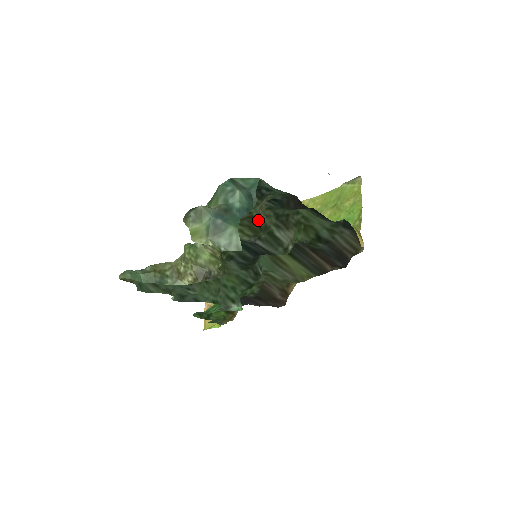
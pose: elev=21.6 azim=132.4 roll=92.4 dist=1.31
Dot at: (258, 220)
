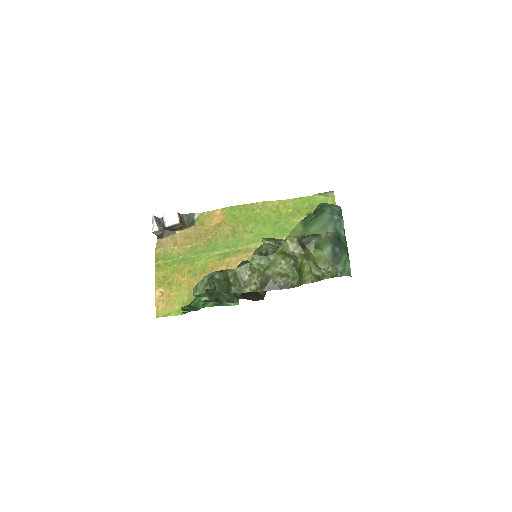
Dot at: occluded
